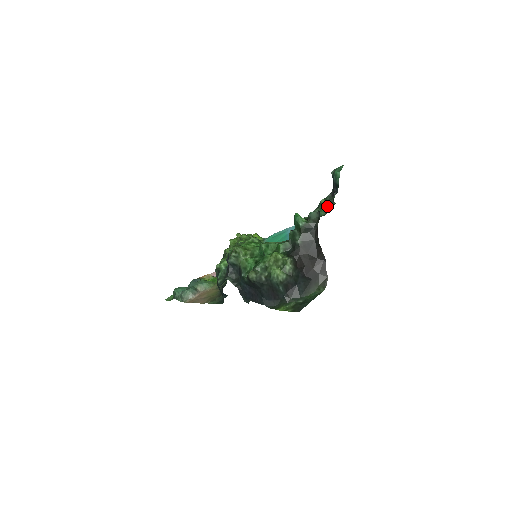
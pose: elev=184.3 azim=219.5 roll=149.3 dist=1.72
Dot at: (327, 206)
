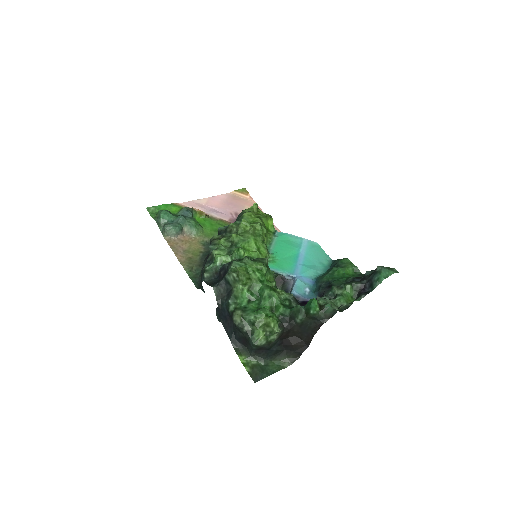
Dot at: (348, 297)
